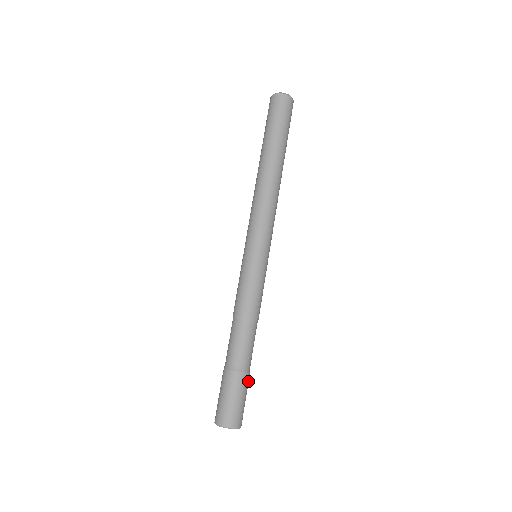
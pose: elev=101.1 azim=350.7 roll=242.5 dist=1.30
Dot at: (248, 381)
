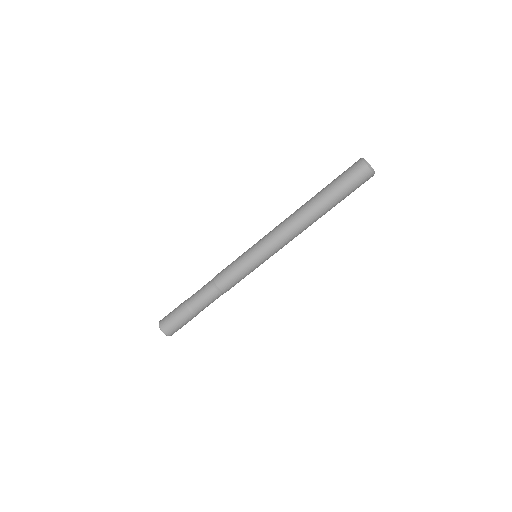
Dot at: (190, 317)
